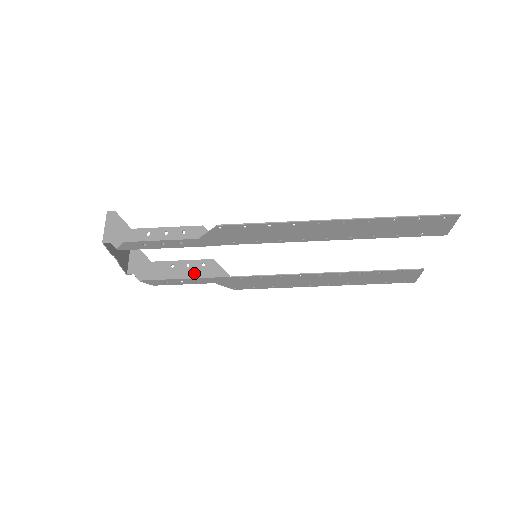
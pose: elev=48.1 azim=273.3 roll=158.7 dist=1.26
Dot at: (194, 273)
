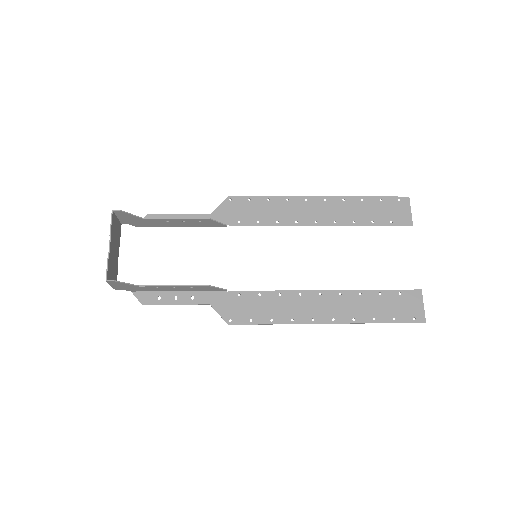
Dot at: (191, 225)
